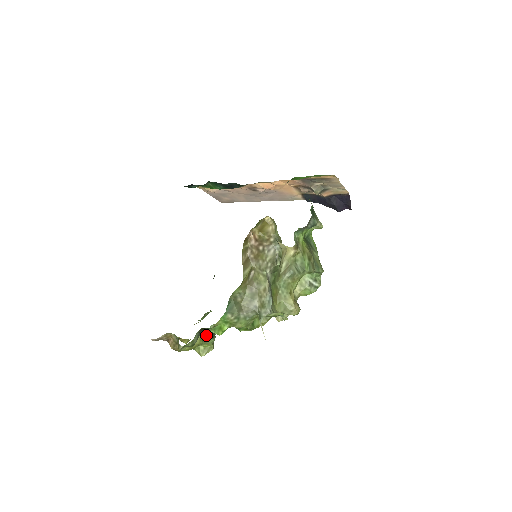
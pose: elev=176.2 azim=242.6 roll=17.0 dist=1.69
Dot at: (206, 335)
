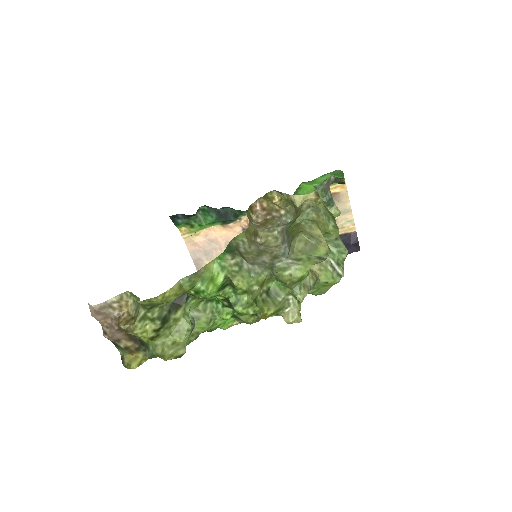
Dot at: (183, 310)
